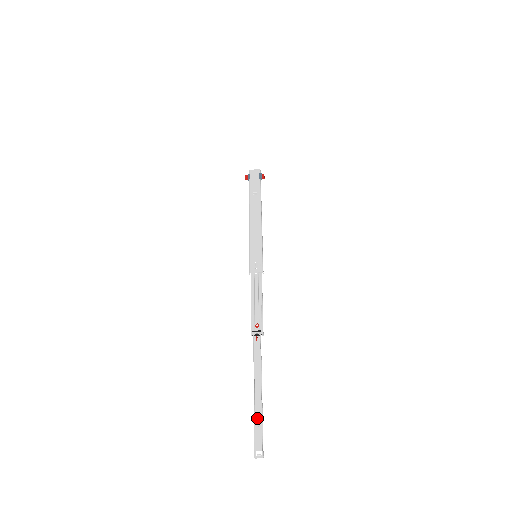
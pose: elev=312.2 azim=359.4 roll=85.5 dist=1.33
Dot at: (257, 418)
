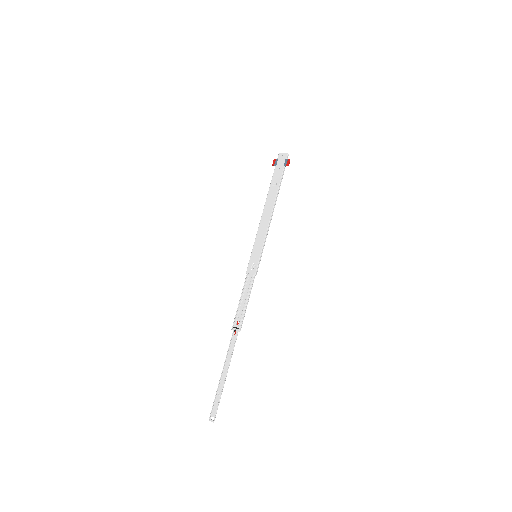
Dot at: (218, 394)
